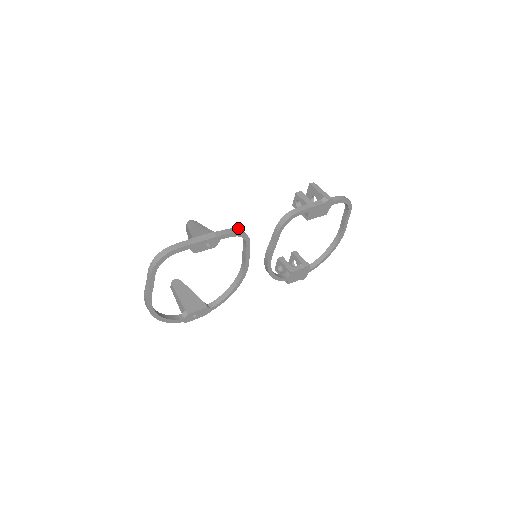
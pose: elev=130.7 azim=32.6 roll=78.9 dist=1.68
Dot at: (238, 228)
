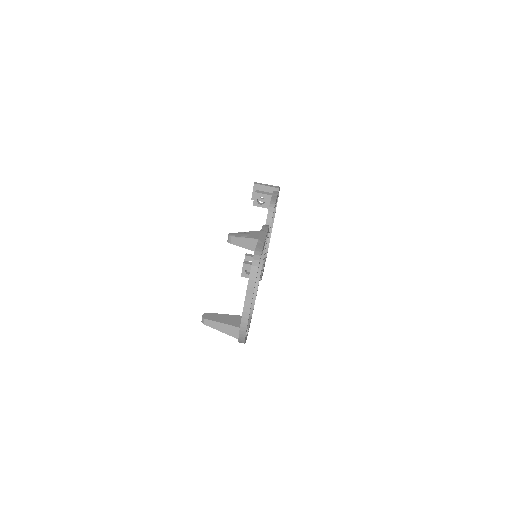
Dot at: occluded
